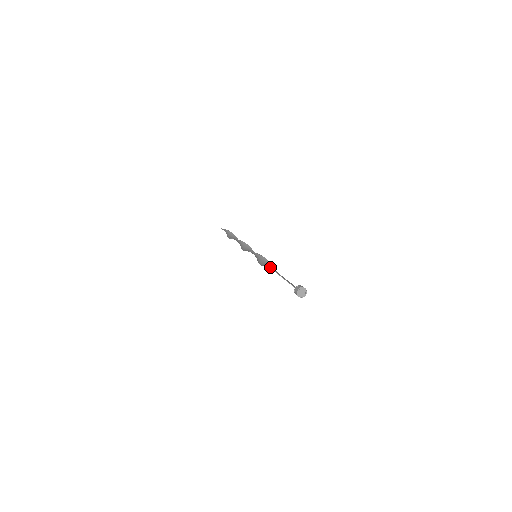
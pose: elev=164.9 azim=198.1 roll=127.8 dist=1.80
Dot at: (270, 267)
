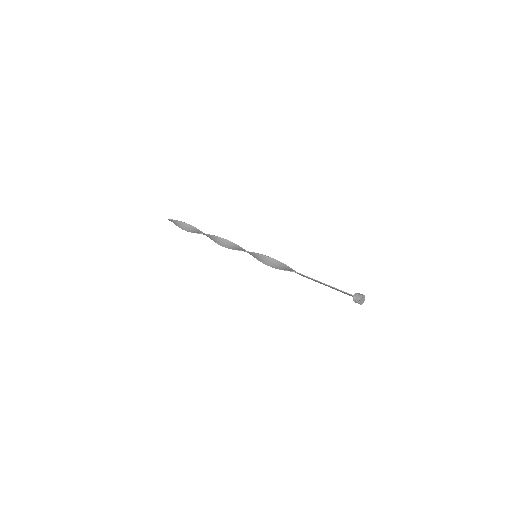
Dot at: (297, 272)
